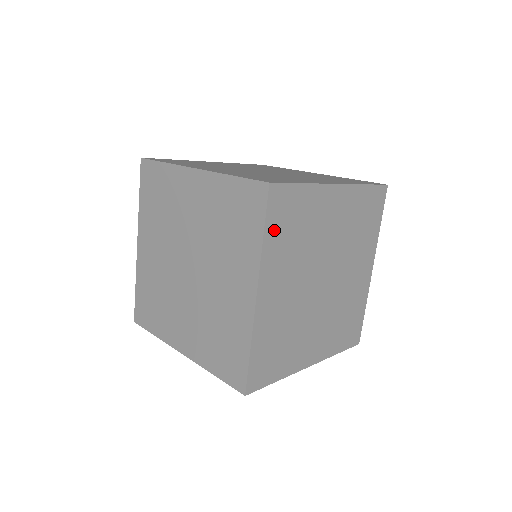
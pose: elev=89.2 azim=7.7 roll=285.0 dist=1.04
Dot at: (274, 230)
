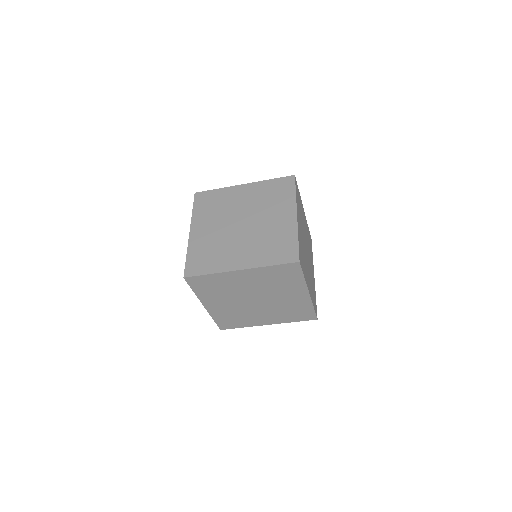
Dot at: (199, 289)
